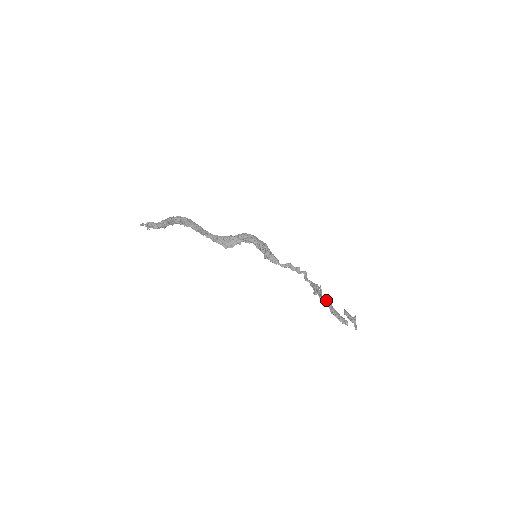
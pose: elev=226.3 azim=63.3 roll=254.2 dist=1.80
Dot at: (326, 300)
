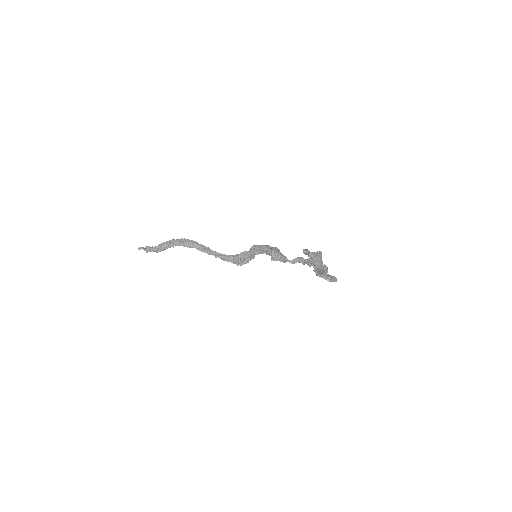
Dot at: (310, 263)
